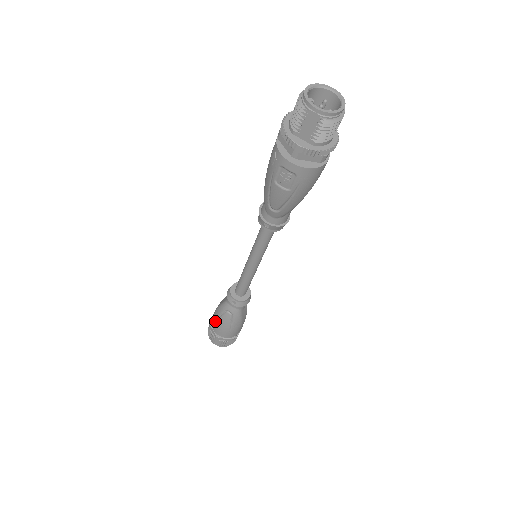
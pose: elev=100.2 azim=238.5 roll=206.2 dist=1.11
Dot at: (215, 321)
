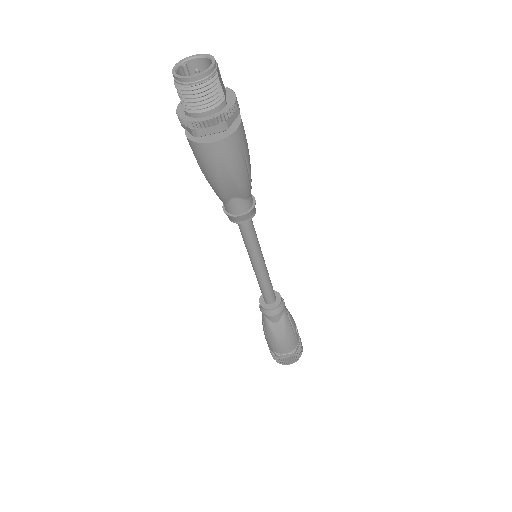
Dot at: occluded
